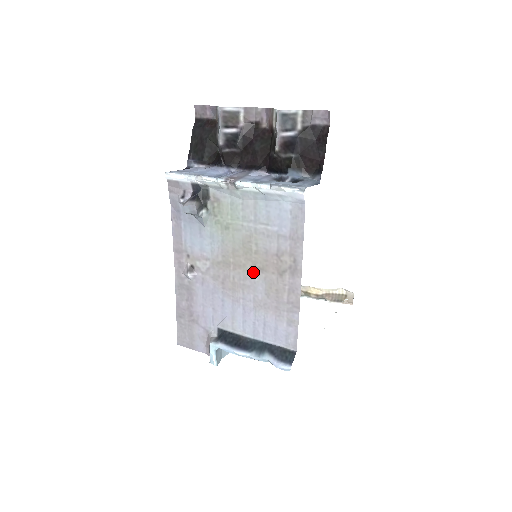
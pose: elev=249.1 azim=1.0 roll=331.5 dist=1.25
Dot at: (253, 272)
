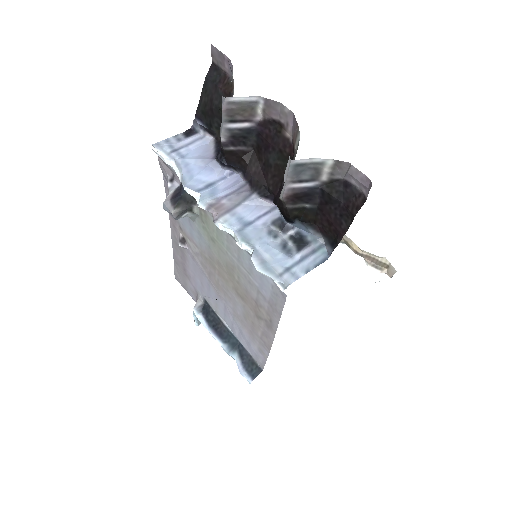
Dot at: (234, 292)
